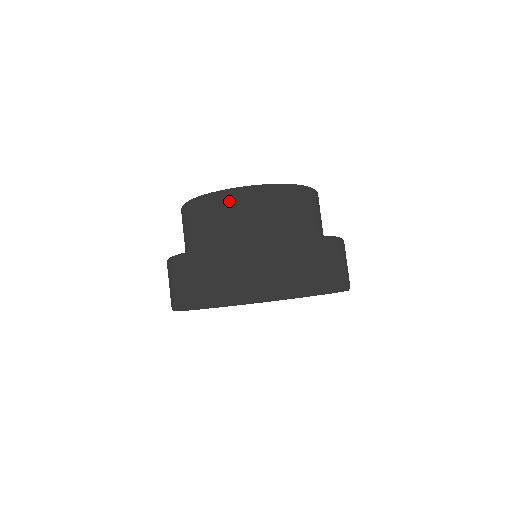
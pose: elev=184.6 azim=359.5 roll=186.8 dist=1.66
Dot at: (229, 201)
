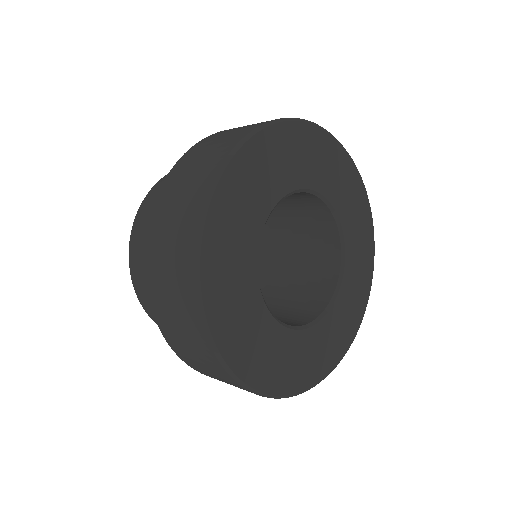
Dot at: (142, 217)
